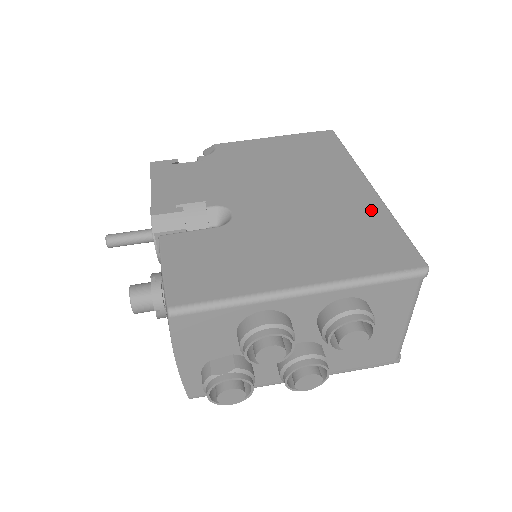
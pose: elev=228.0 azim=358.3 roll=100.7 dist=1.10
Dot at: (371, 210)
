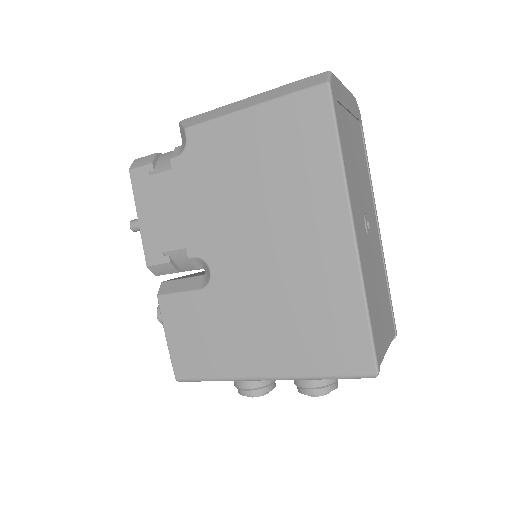
Dot at: (342, 281)
